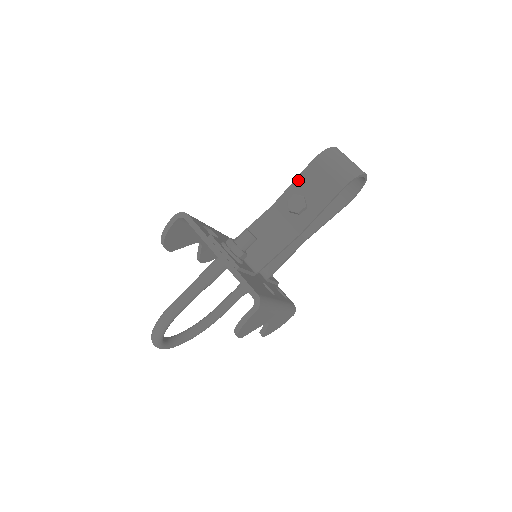
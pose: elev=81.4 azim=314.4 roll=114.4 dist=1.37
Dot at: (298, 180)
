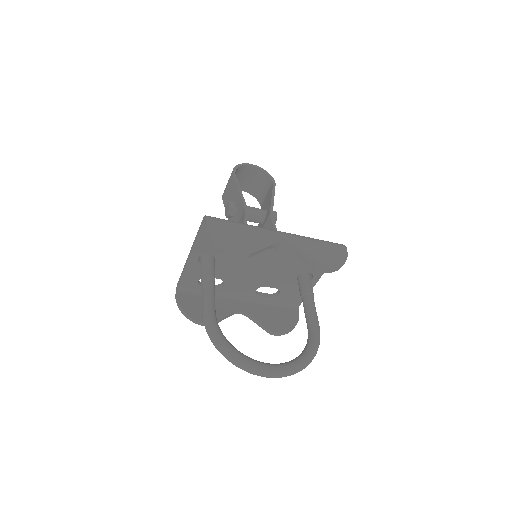
Dot at: occluded
